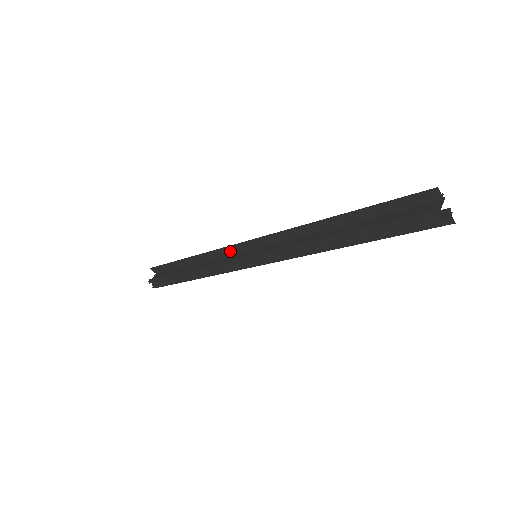
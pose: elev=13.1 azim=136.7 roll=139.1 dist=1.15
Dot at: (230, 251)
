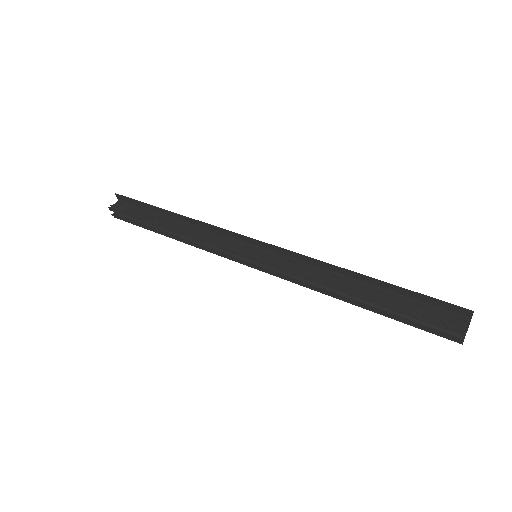
Dot at: (227, 234)
